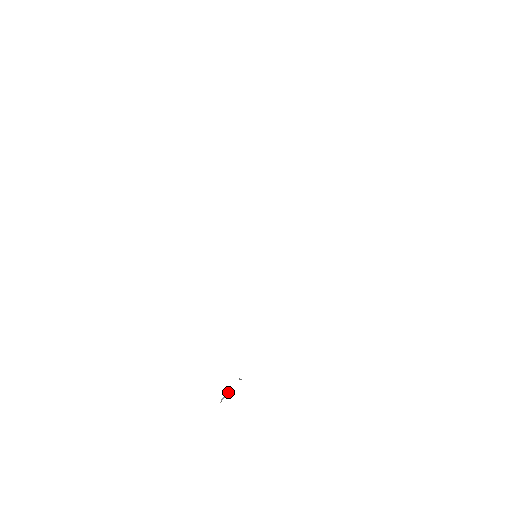
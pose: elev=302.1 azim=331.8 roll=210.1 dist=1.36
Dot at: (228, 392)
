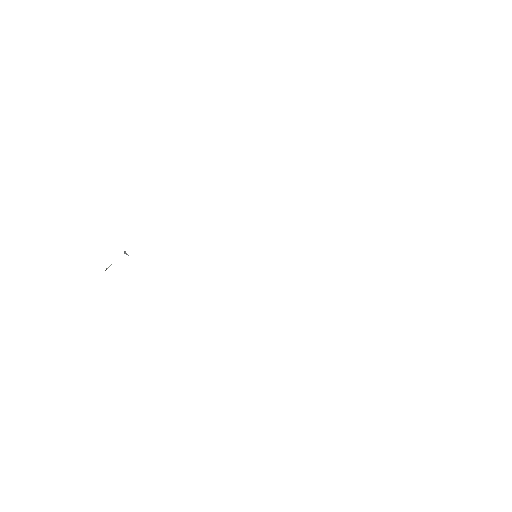
Dot at: occluded
